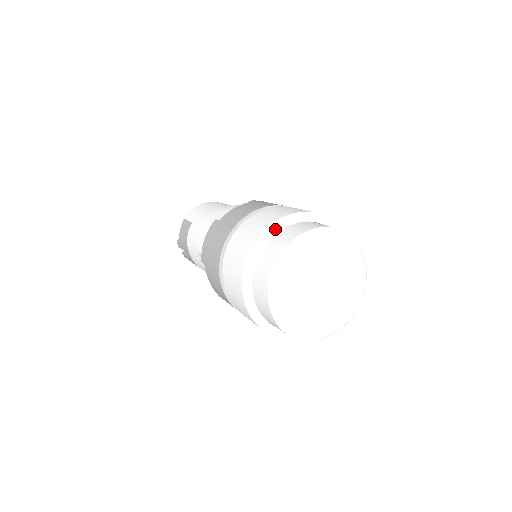
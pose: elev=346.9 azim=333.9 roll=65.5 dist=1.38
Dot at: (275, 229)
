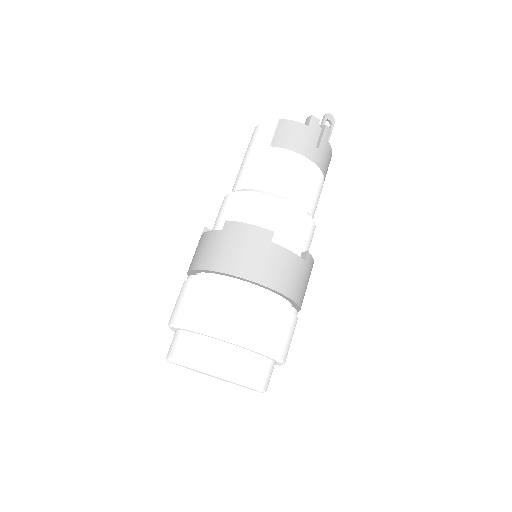
Dot at: (174, 328)
